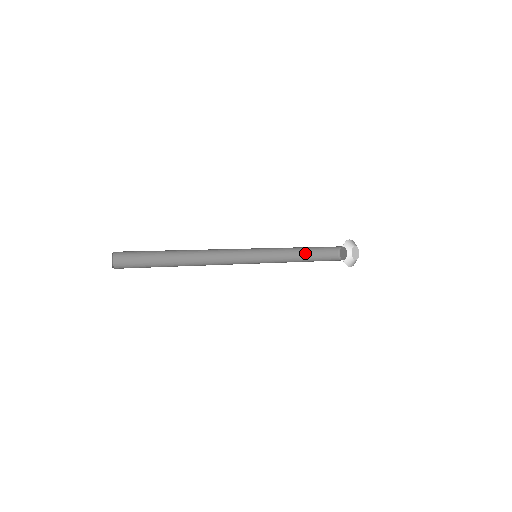
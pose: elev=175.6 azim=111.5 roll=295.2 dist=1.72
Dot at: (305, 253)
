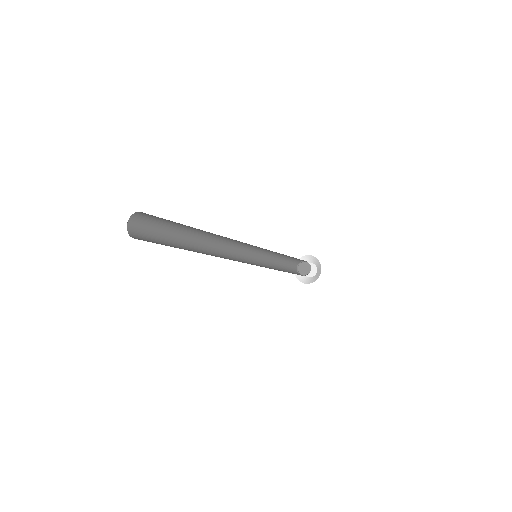
Dot at: (279, 267)
